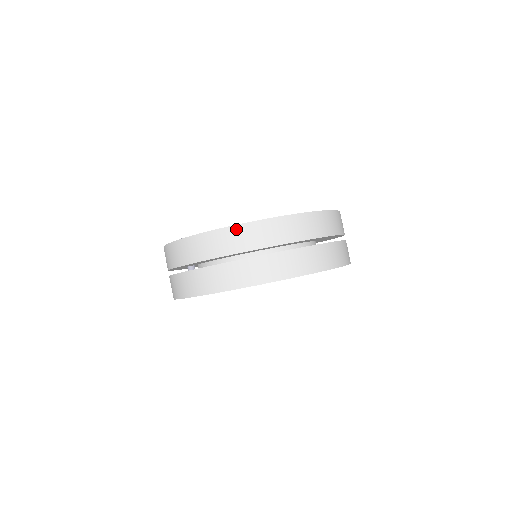
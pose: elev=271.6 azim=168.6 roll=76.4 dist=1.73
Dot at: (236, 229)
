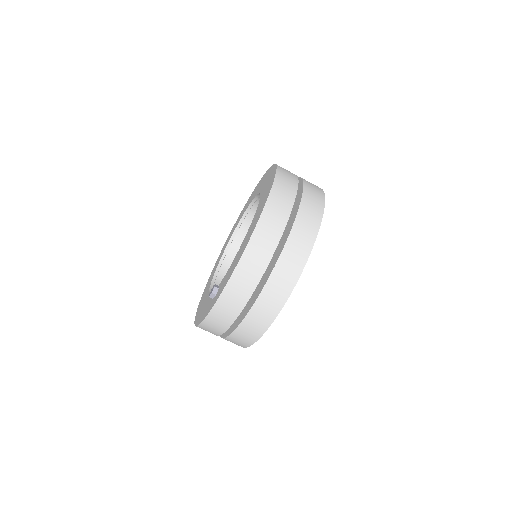
Dot at: (267, 210)
